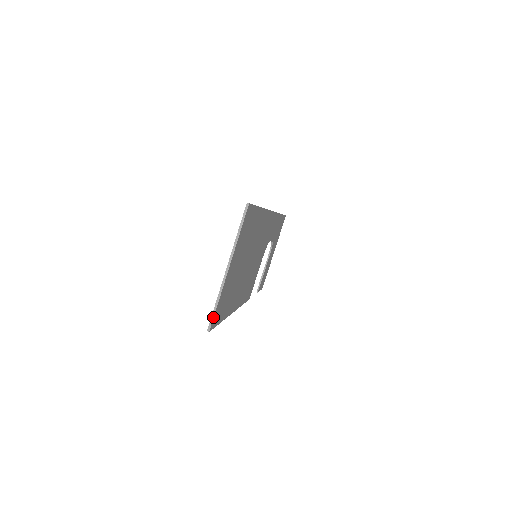
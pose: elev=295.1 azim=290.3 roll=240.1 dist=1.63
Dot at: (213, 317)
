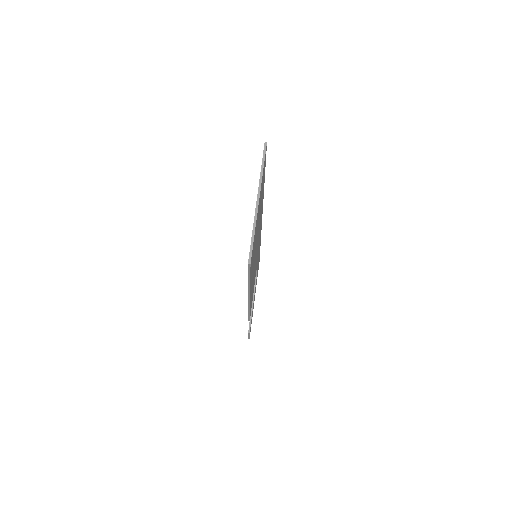
Dot at: (252, 248)
